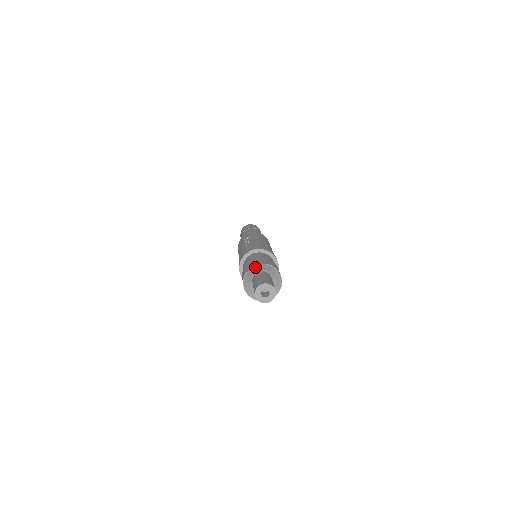
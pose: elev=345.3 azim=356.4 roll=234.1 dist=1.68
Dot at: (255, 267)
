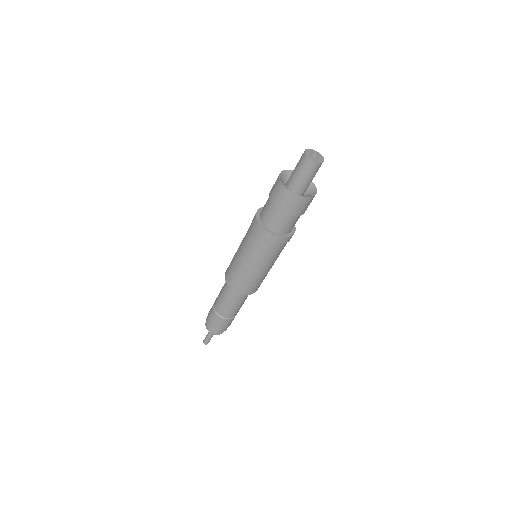
Dot at: occluded
